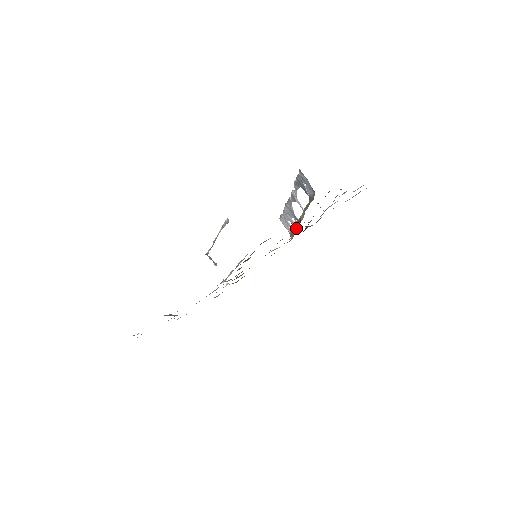
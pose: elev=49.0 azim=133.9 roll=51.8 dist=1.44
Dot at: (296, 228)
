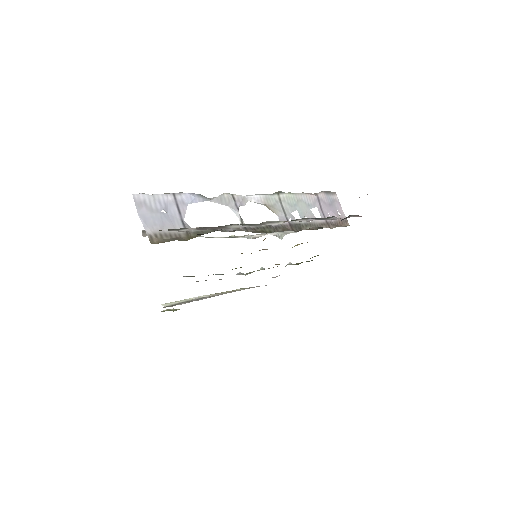
Dot at: occluded
